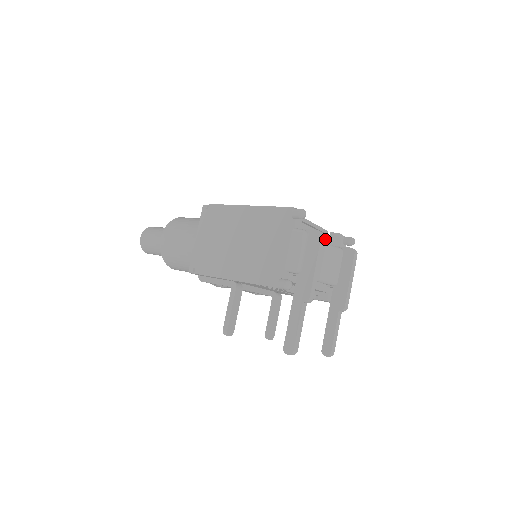
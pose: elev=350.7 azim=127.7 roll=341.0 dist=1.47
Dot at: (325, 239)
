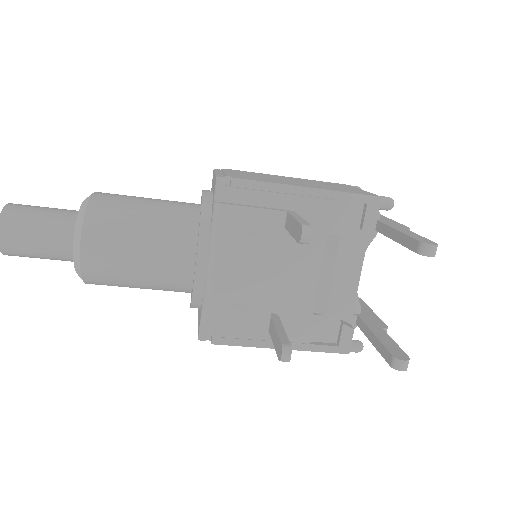
Dot at: occluded
